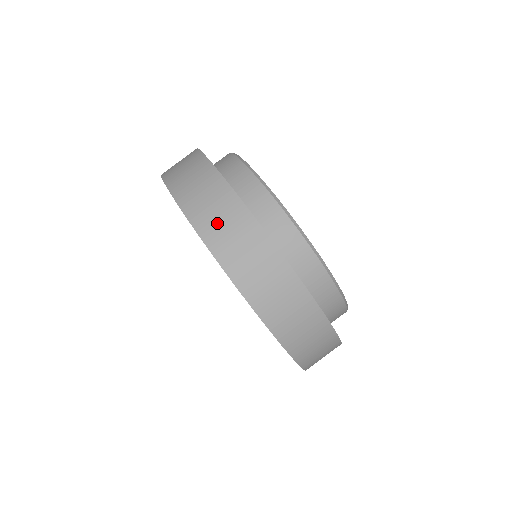
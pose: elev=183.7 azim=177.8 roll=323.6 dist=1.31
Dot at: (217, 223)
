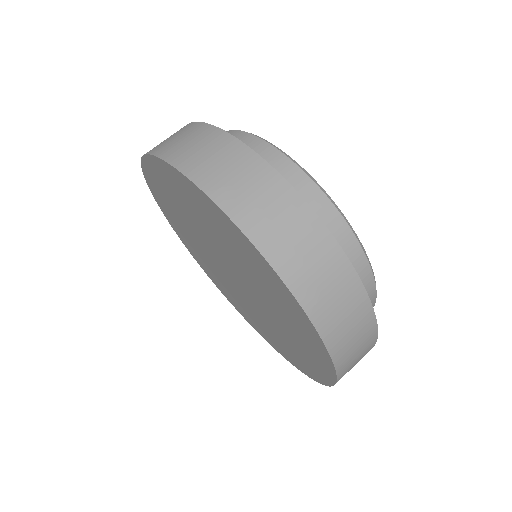
Dot at: (292, 248)
